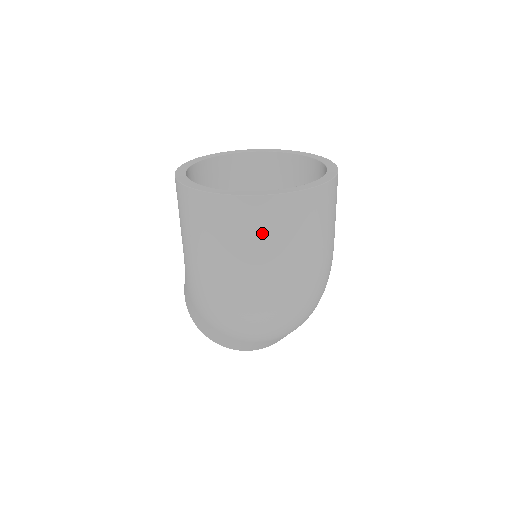
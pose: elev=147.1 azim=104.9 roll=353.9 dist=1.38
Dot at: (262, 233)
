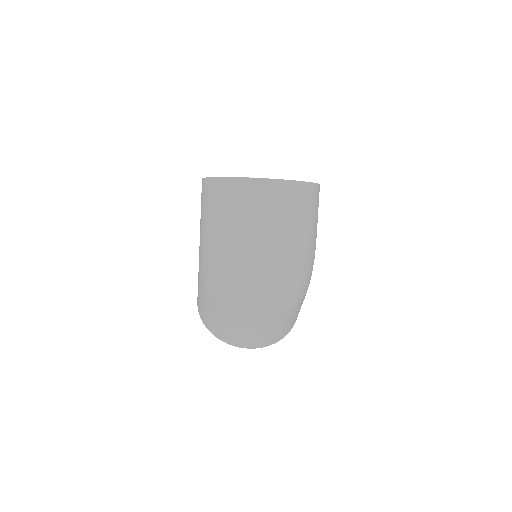
Dot at: (255, 207)
